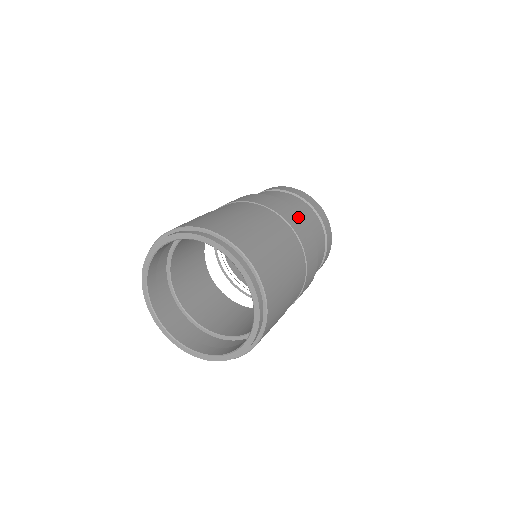
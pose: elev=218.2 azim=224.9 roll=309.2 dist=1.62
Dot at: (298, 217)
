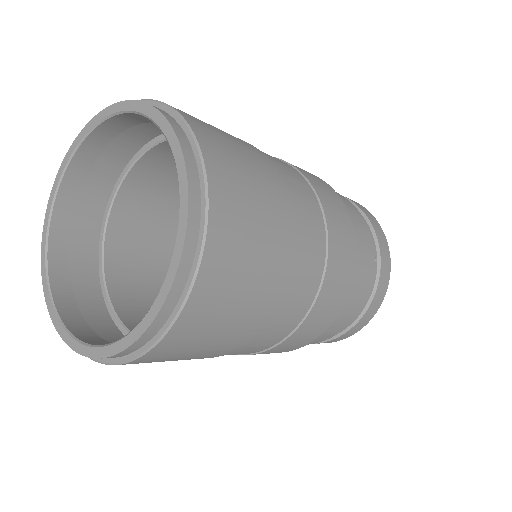
Dot at: occluded
